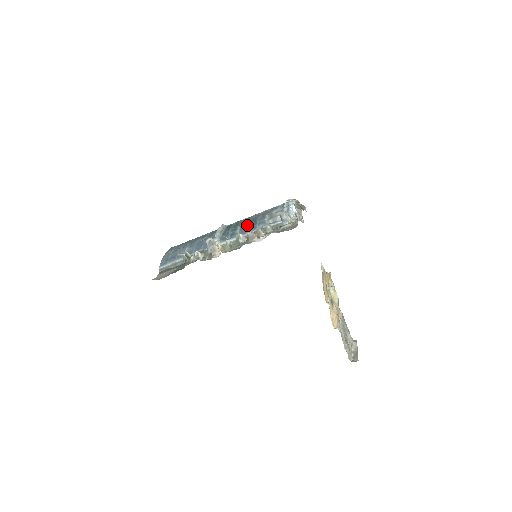
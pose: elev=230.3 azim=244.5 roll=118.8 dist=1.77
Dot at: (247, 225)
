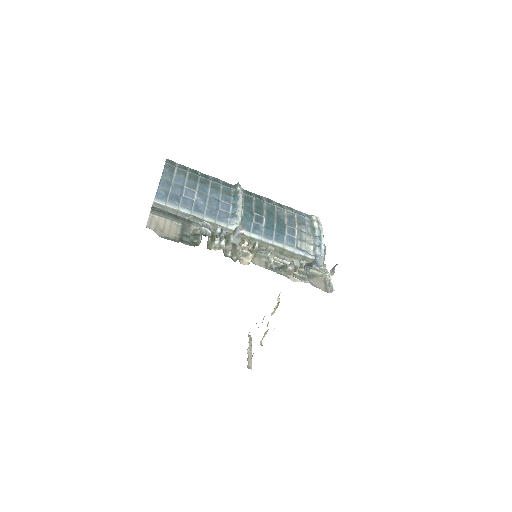
Dot at: (274, 226)
